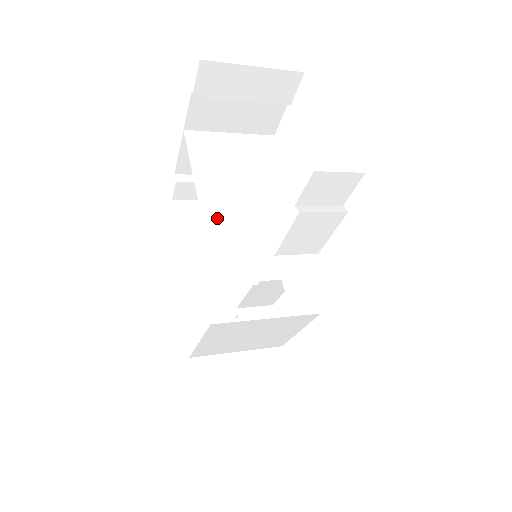
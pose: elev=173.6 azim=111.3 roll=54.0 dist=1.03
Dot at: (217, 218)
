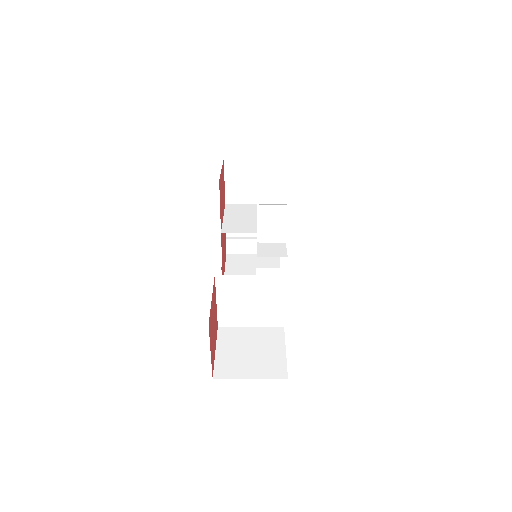
Dot at: (230, 232)
